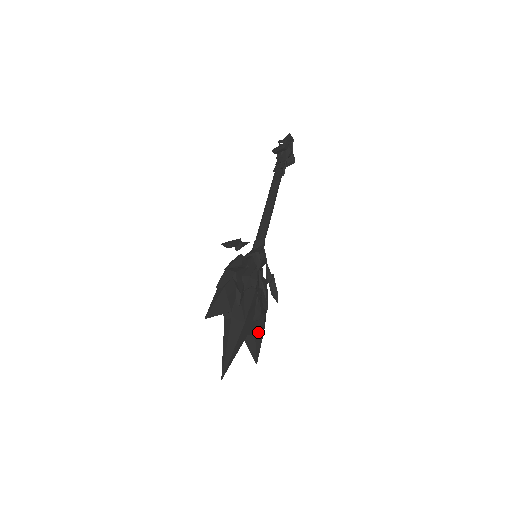
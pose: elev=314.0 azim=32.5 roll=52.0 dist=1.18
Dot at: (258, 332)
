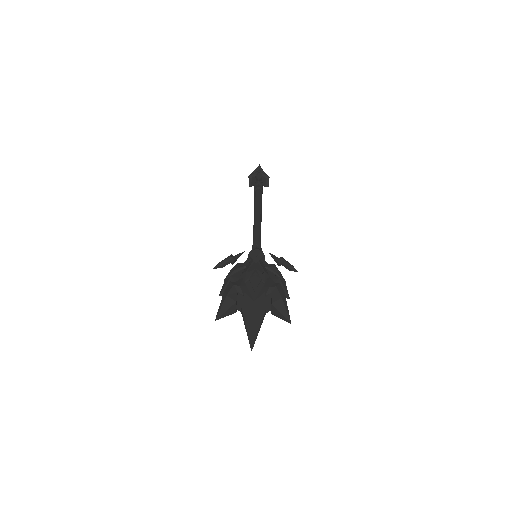
Dot at: (275, 301)
